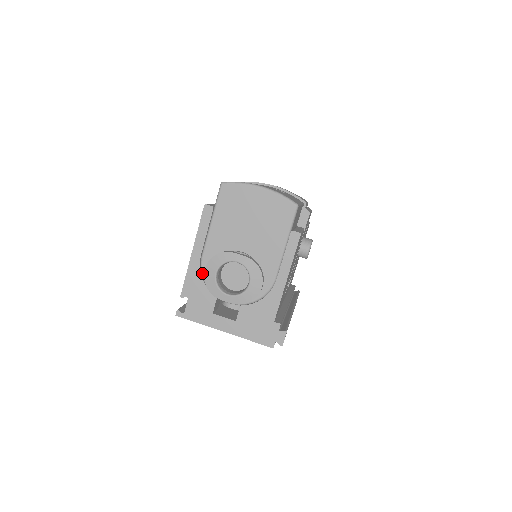
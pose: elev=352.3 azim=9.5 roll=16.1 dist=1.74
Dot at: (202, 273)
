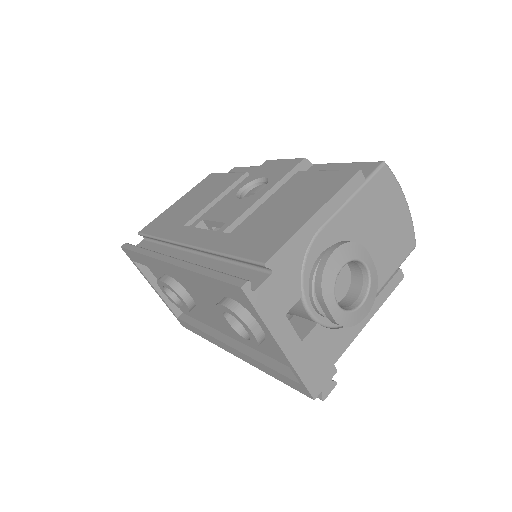
Dot at: (308, 250)
